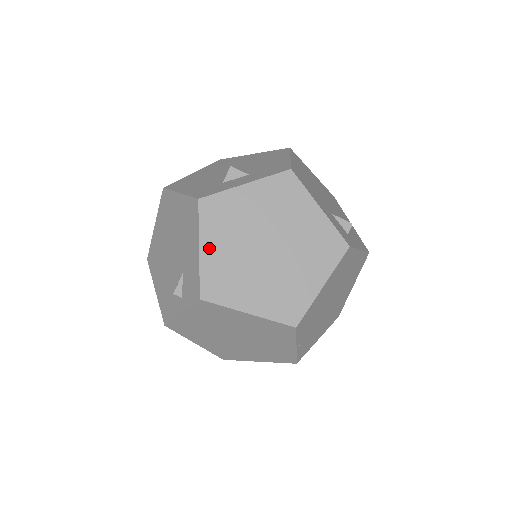
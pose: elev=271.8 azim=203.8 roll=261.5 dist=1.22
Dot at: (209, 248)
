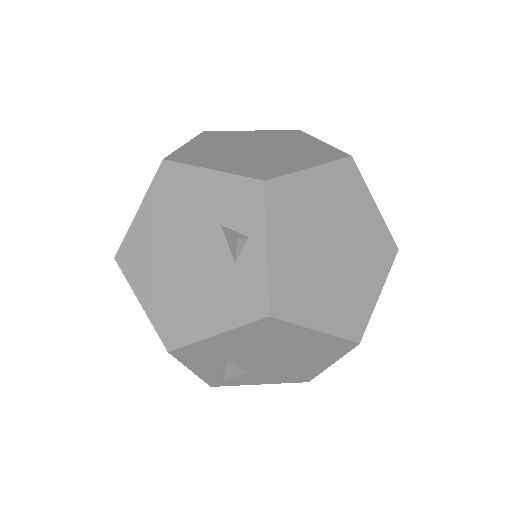
Dot at: (217, 166)
